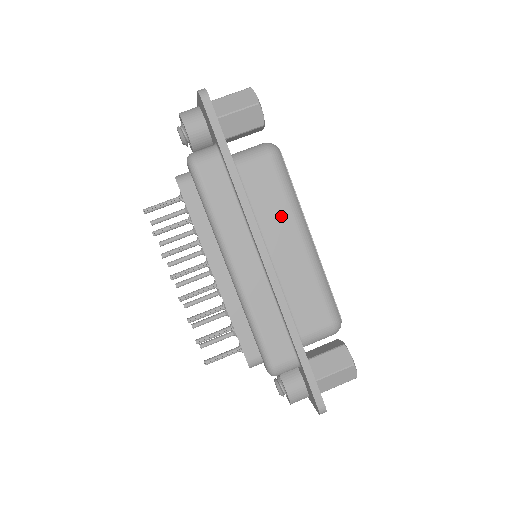
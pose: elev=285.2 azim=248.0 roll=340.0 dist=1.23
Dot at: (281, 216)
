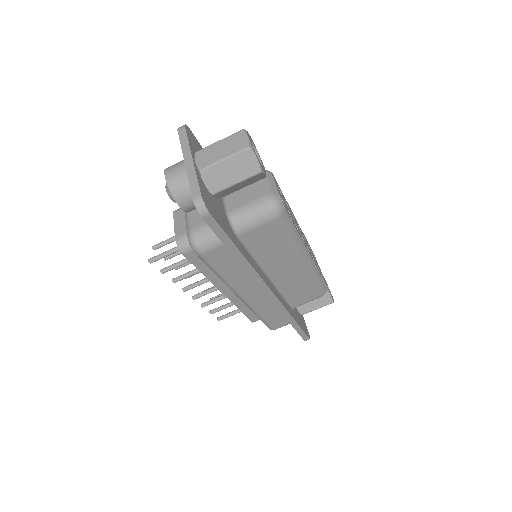
Dot at: (283, 254)
